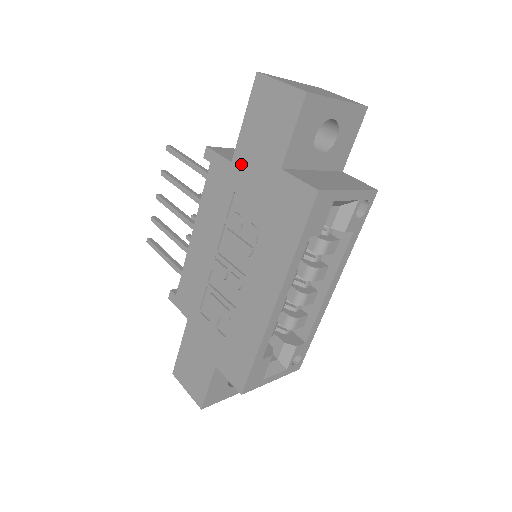
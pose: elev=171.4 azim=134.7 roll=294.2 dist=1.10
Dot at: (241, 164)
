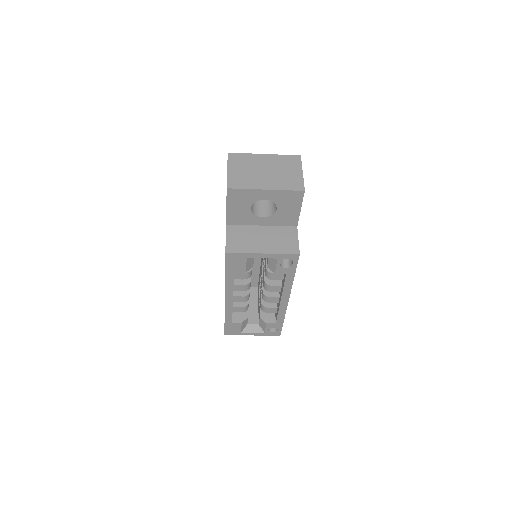
Dot at: occluded
